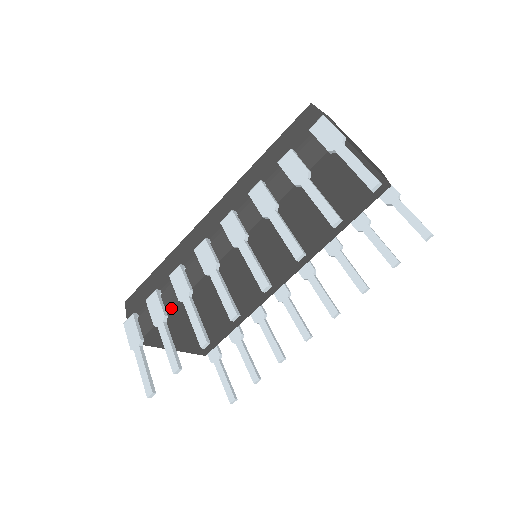
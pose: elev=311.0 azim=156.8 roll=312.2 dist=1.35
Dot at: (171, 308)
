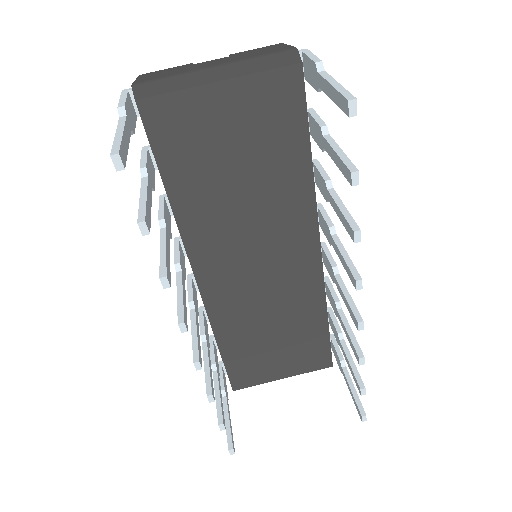
Dot at: occluded
